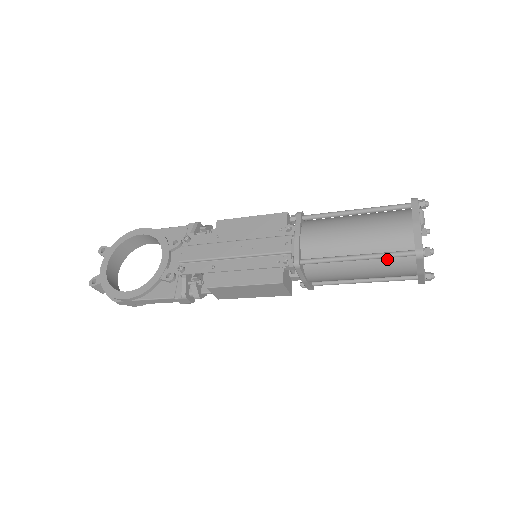
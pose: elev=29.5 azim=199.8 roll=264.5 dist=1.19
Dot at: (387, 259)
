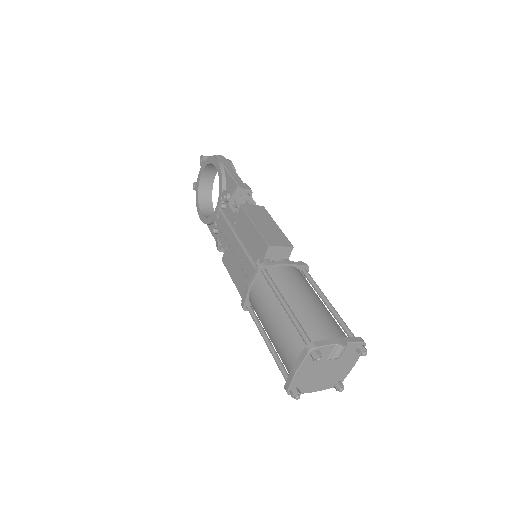
Dot at: occluded
